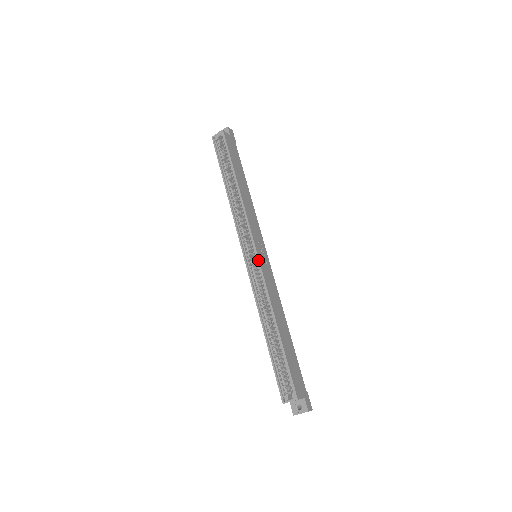
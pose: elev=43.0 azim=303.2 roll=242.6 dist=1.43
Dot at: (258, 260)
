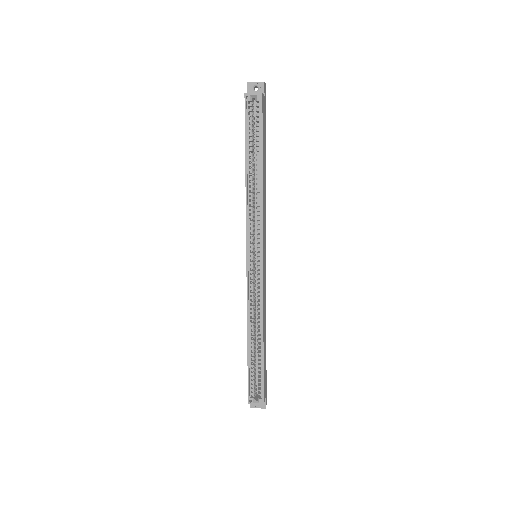
Dot at: (262, 270)
